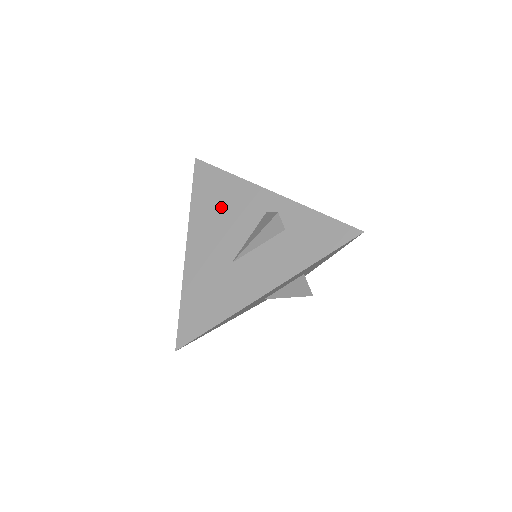
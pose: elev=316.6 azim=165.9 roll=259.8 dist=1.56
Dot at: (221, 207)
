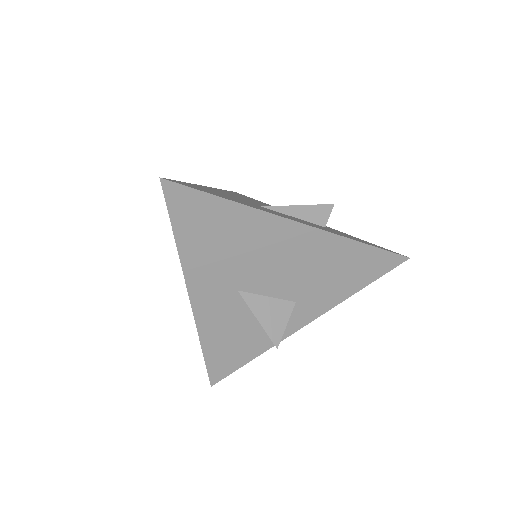
Dot at: occluded
